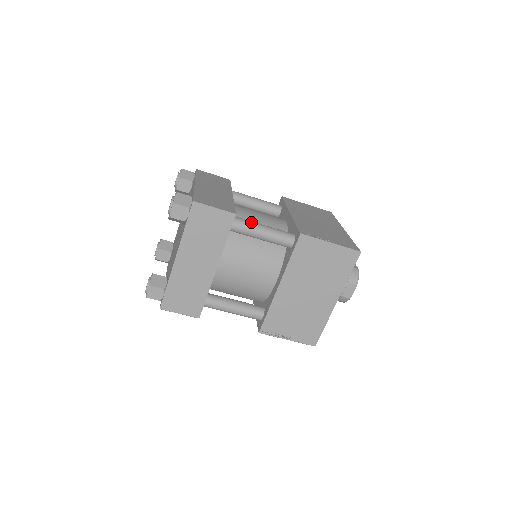
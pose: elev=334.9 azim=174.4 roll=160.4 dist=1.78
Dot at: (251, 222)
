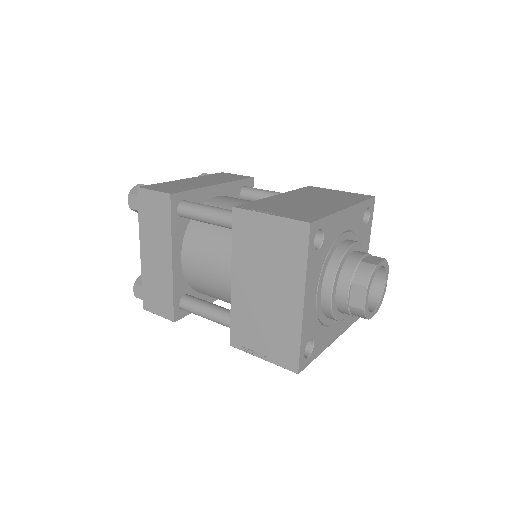
Dot at: (199, 204)
